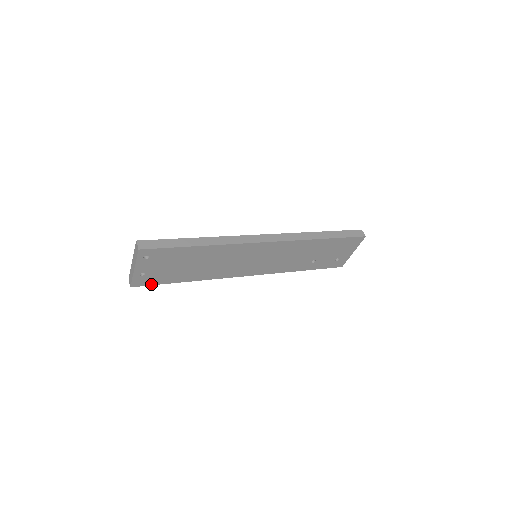
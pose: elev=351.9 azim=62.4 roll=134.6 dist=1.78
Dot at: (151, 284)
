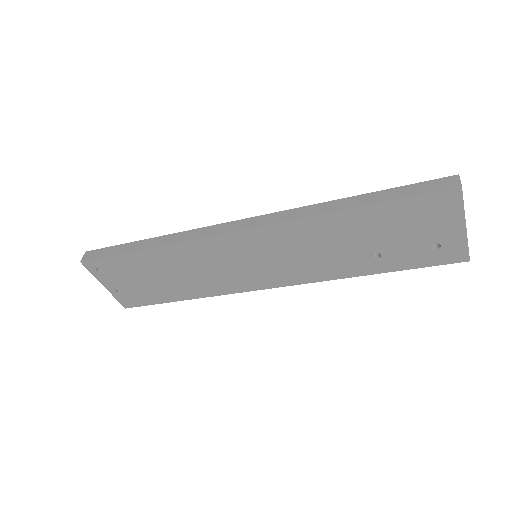
Dot at: (144, 304)
